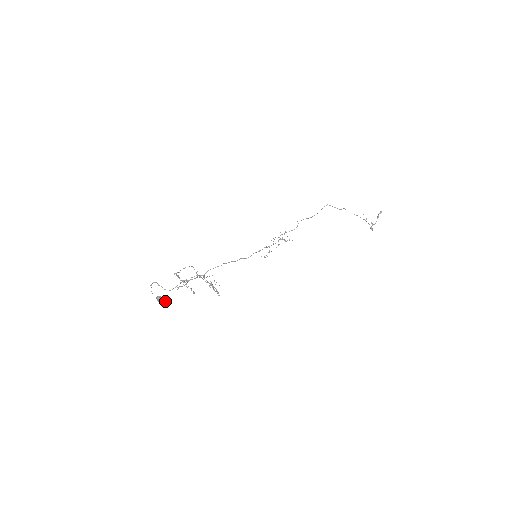
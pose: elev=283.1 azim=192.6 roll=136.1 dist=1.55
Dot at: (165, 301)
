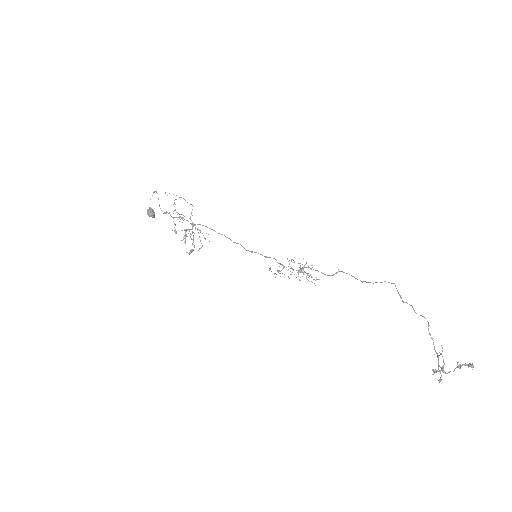
Dot at: (151, 215)
